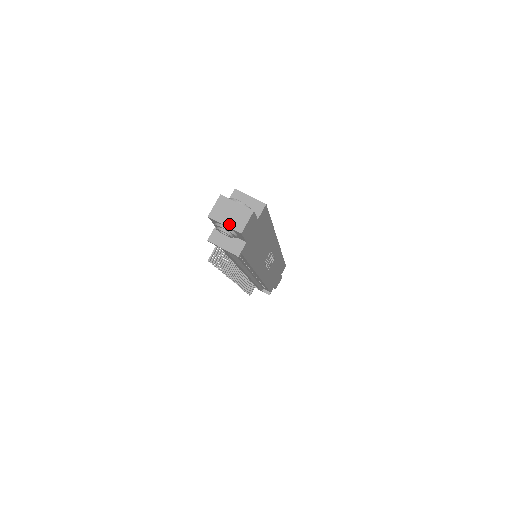
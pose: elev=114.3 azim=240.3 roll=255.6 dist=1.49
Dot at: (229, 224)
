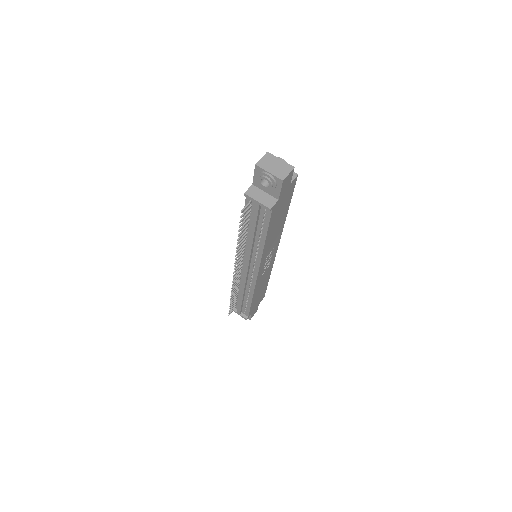
Dot at: (273, 172)
